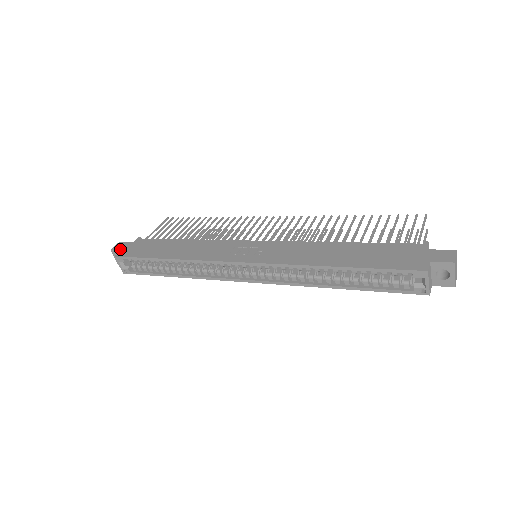
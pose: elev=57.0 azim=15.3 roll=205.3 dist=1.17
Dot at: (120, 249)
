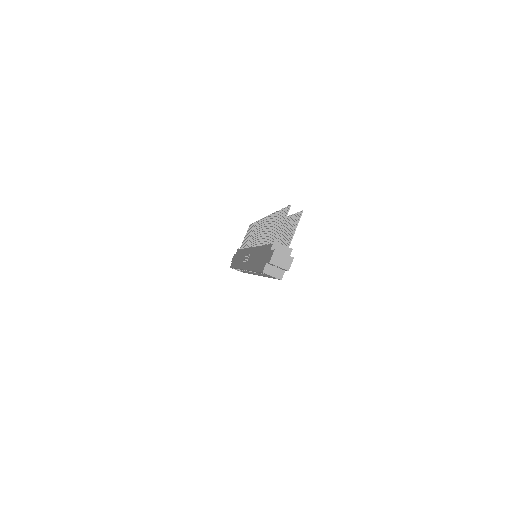
Dot at: (232, 261)
